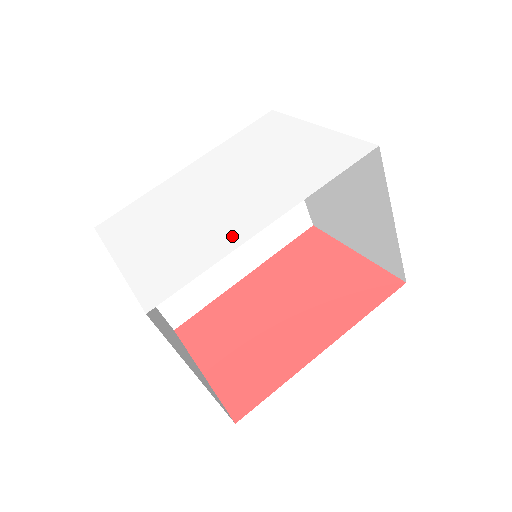
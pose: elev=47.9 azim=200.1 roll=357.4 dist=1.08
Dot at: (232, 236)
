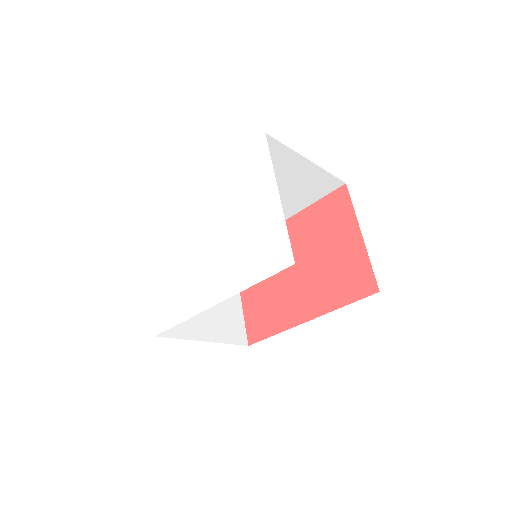
Dot at: (198, 300)
